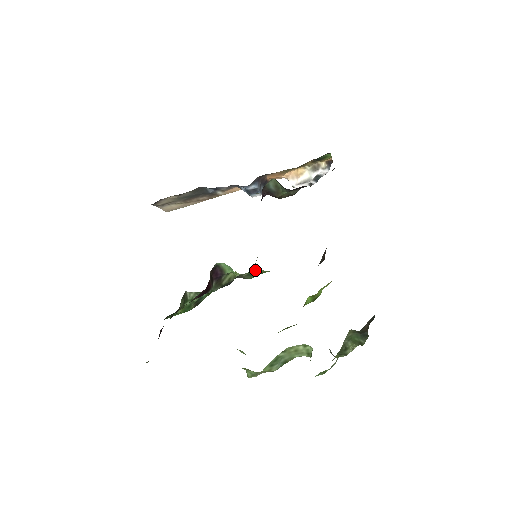
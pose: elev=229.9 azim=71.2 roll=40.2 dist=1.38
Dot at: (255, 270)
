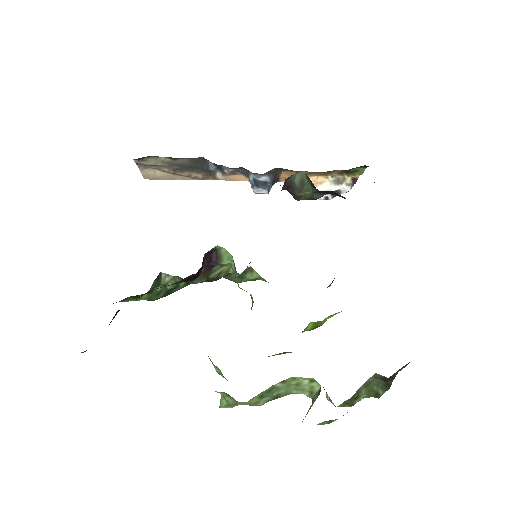
Dot at: (250, 273)
